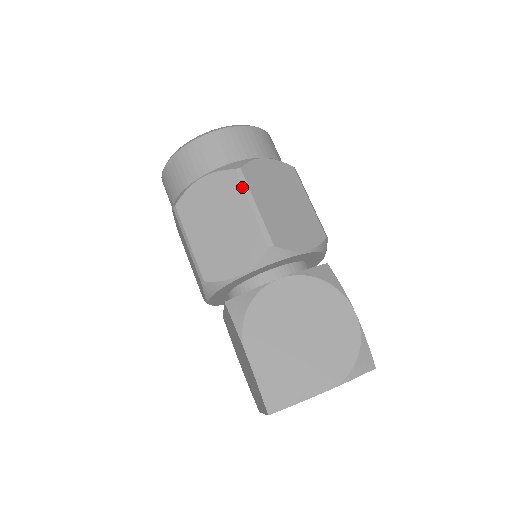
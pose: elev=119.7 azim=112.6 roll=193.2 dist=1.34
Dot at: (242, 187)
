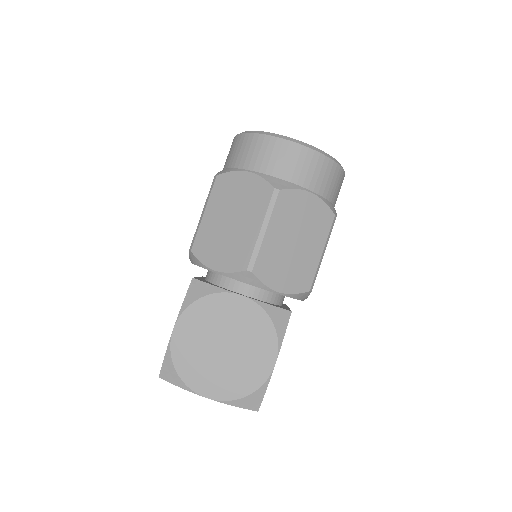
Dot at: (268, 207)
